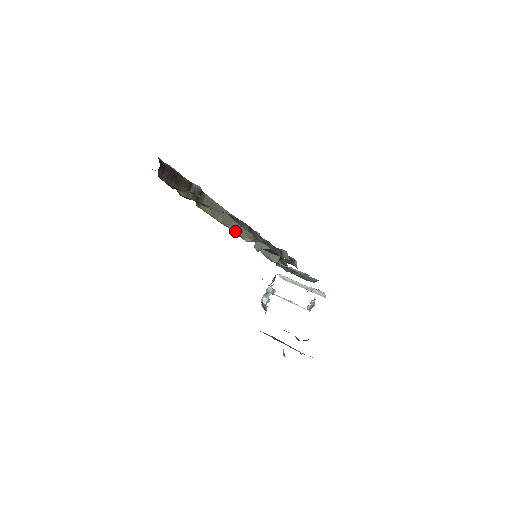
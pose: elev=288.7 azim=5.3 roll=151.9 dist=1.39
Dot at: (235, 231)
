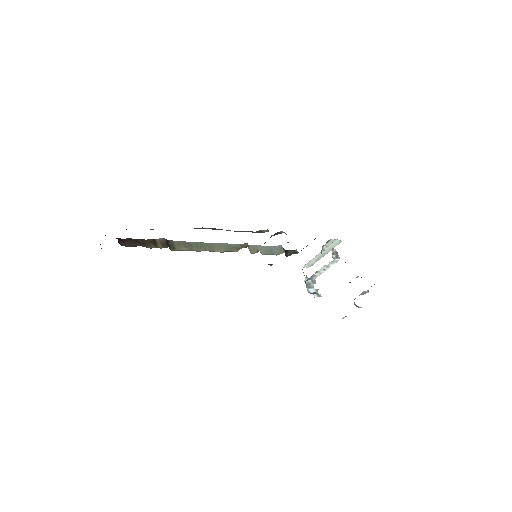
Dot at: (223, 252)
